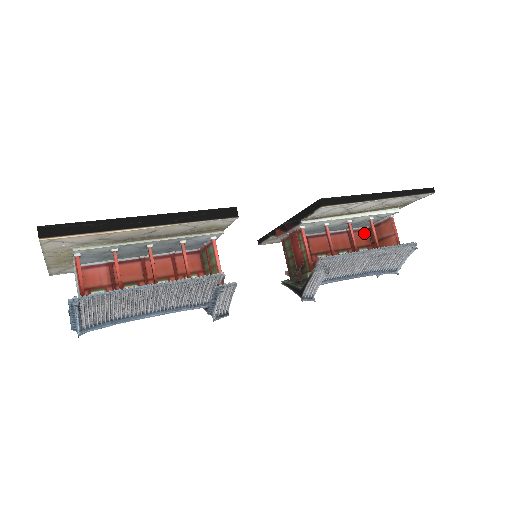
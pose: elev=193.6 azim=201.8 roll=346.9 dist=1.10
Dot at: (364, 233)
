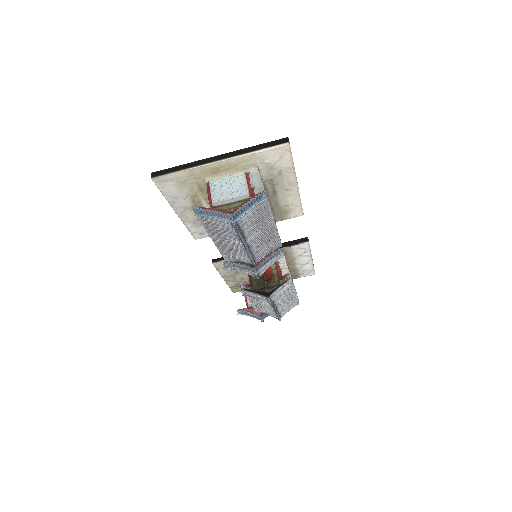
Dot at: occluded
